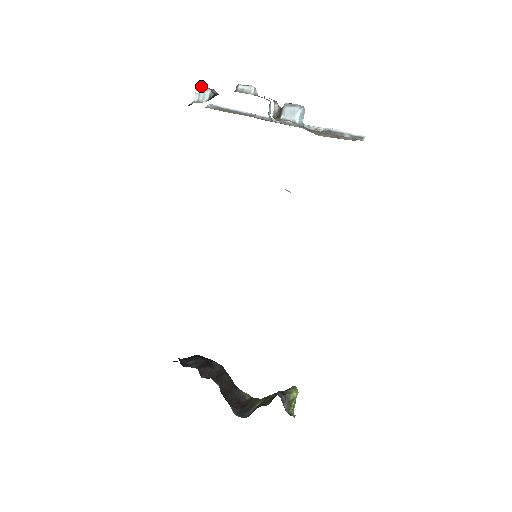
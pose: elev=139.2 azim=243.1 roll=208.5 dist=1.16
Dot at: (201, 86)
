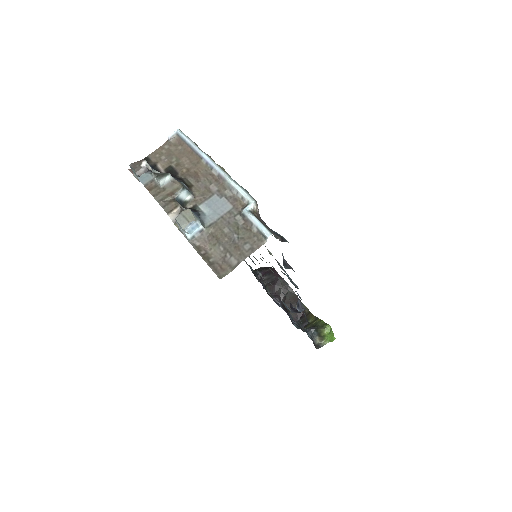
Dot at: (131, 166)
